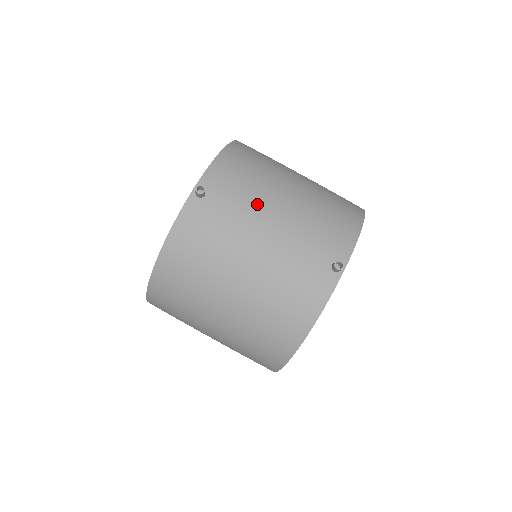
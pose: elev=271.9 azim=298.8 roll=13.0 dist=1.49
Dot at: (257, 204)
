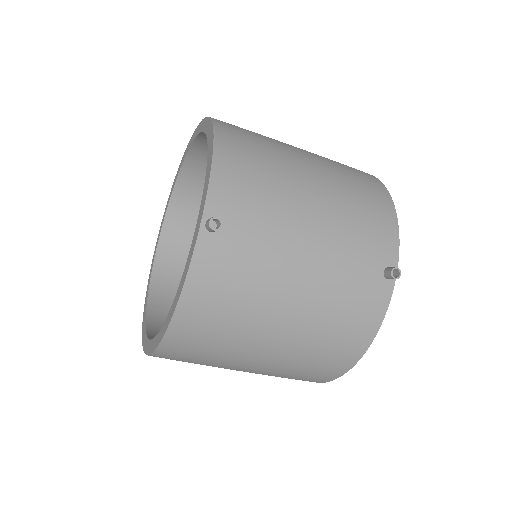
Dot at: (285, 220)
